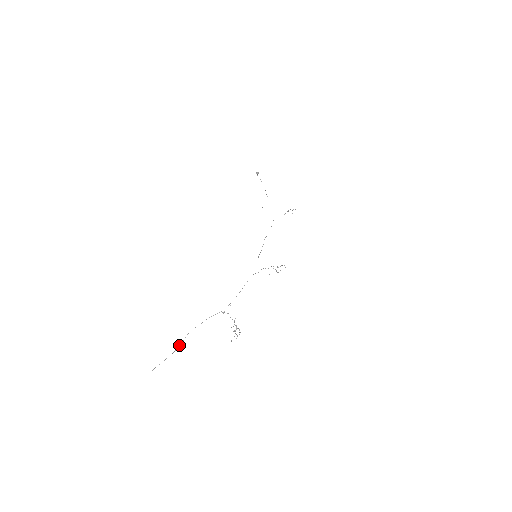
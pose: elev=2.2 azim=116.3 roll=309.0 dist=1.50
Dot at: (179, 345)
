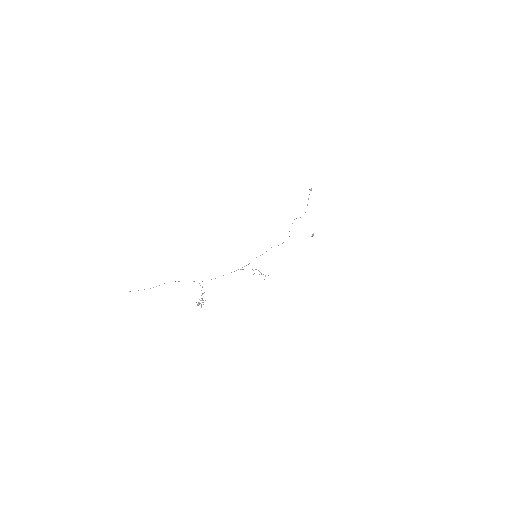
Dot at: occluded
